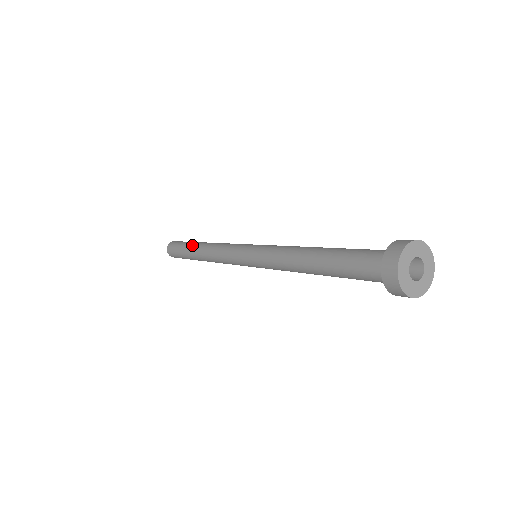
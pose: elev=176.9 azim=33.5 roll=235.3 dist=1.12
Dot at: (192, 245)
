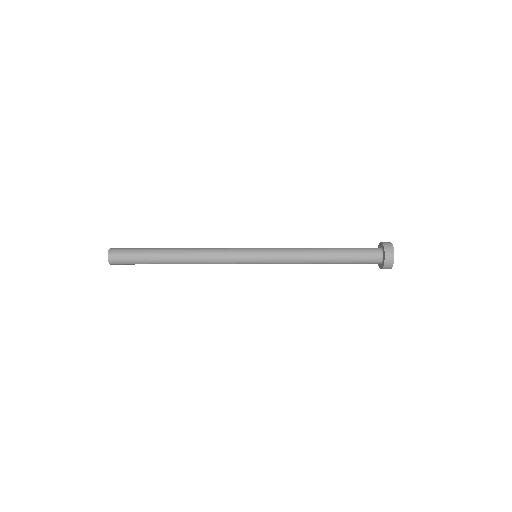
Dot at: (162, 255)
